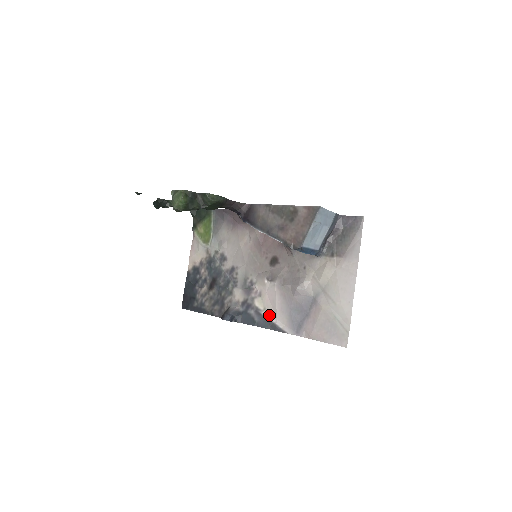
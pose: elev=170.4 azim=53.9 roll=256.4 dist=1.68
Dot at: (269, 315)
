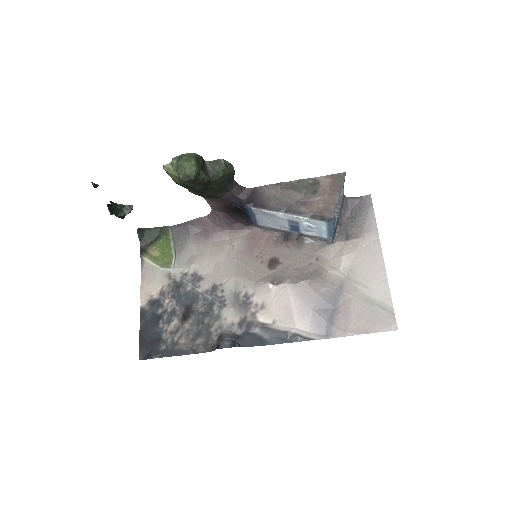
Dot at: (283, 326)
